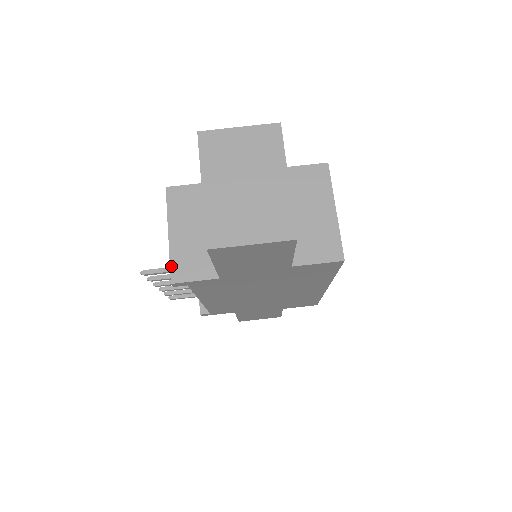
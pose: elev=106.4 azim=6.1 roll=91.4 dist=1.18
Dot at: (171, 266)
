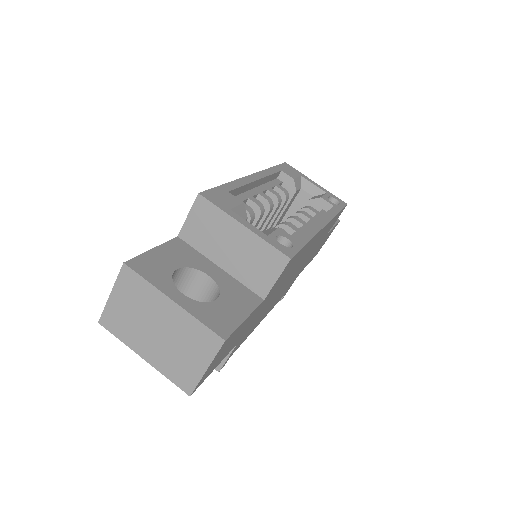
Dot at: occluded
